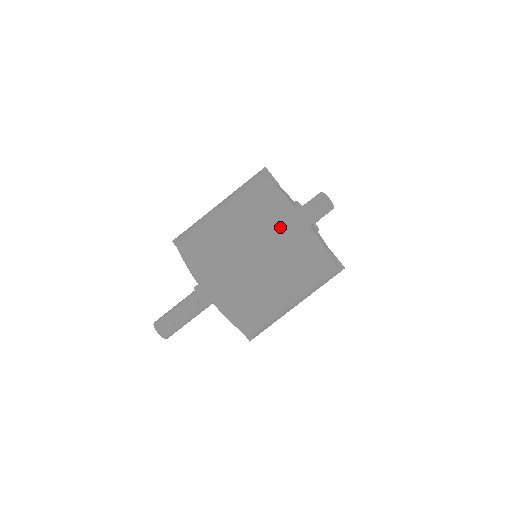
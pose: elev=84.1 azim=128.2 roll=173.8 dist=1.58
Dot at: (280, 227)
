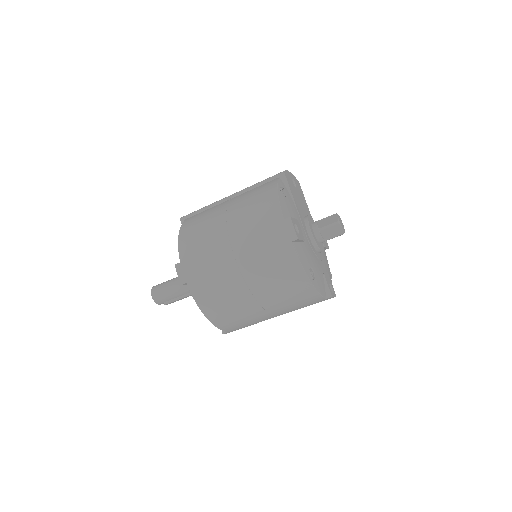
Dot at: occluded
